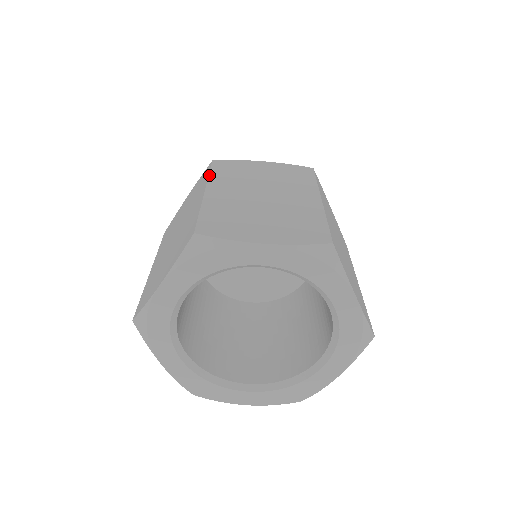
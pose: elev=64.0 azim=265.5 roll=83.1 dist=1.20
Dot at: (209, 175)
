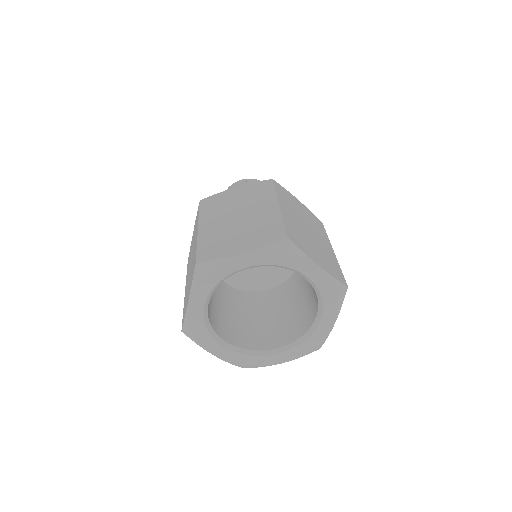
Dot at: (276, 192)
